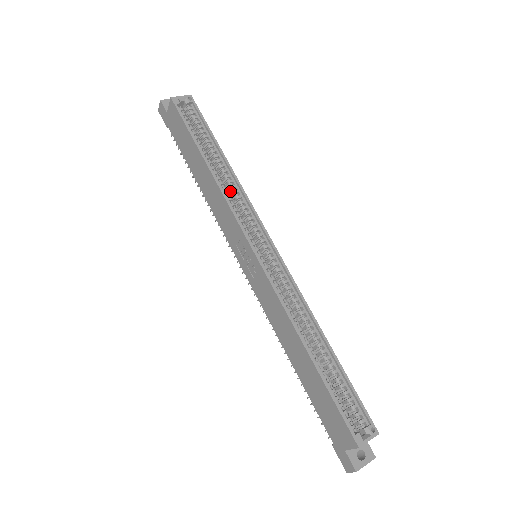
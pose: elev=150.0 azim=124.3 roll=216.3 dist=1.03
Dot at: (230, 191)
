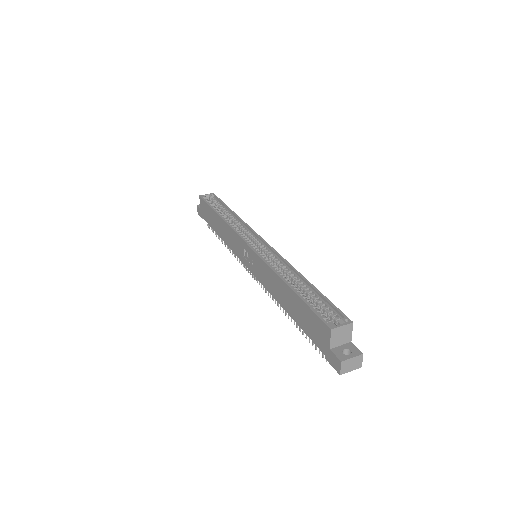
Dot at: (236, 226)
